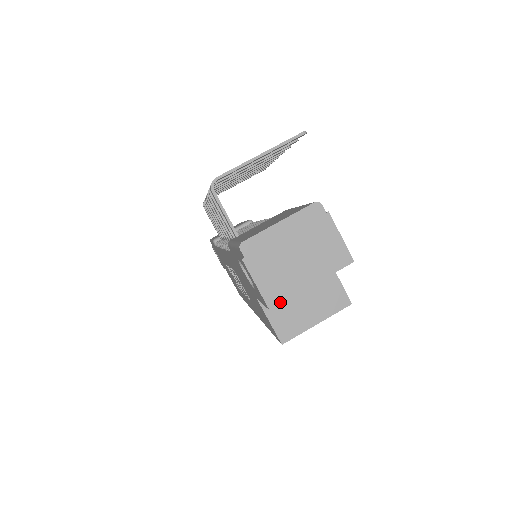
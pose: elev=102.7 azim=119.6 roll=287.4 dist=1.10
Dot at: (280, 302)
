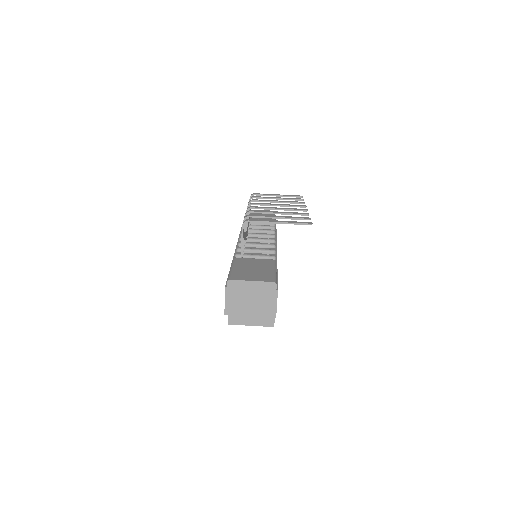
Dot at: (231, 314)
